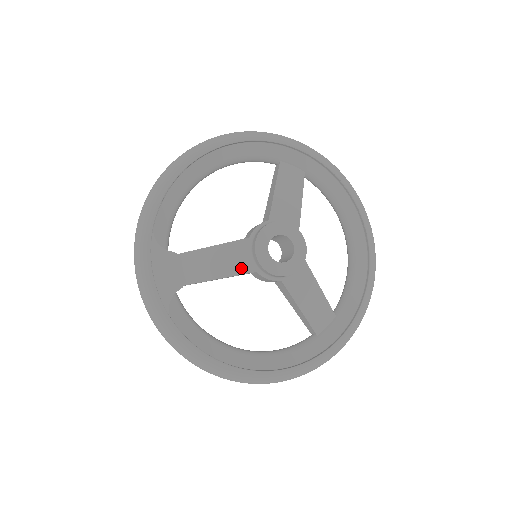
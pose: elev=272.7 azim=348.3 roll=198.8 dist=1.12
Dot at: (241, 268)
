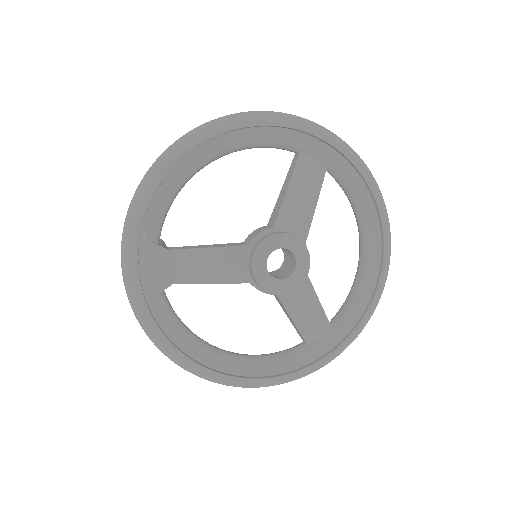
Dot at: (235, 277)
